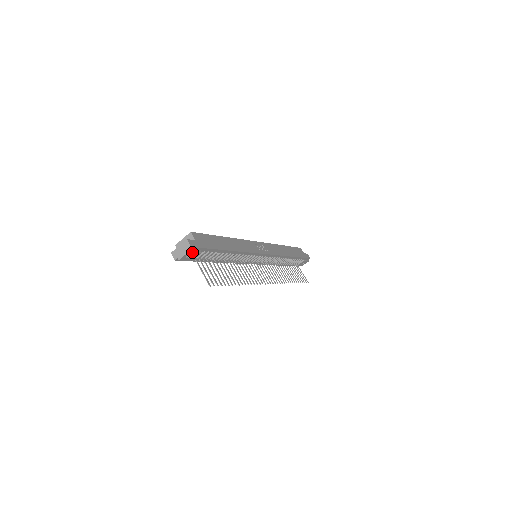
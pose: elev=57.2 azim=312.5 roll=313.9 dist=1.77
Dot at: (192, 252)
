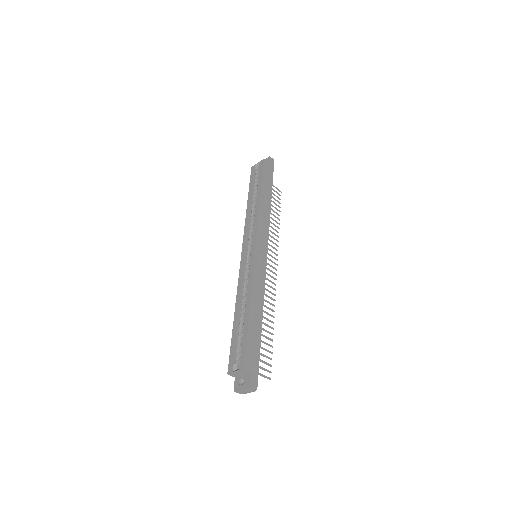
Dot at: occluded
